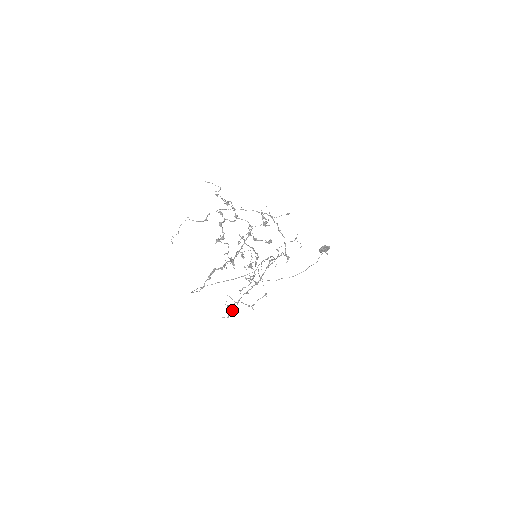
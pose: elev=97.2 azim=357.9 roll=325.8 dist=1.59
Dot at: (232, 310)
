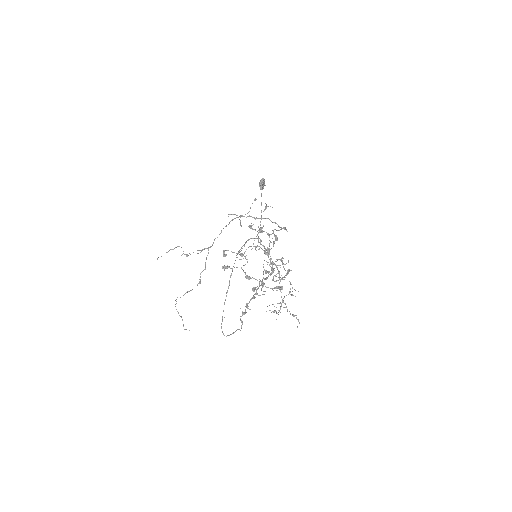
Dot at: occluded
